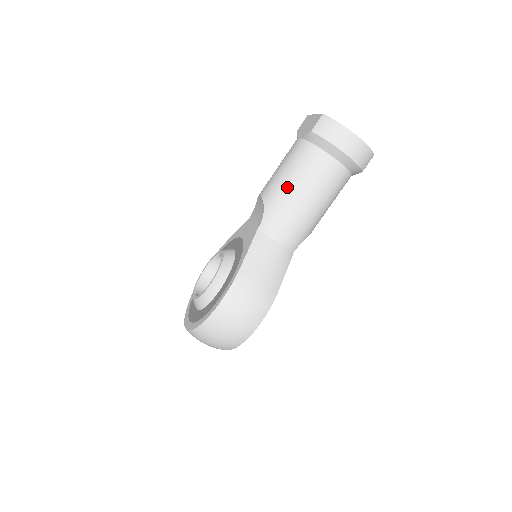
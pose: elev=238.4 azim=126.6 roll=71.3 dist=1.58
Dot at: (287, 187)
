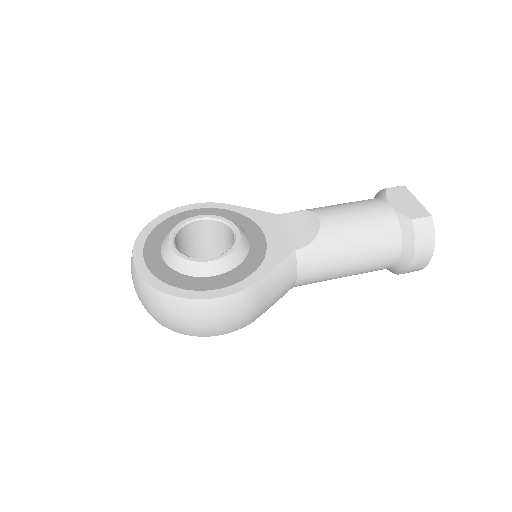
Dot at: (351, 241)
